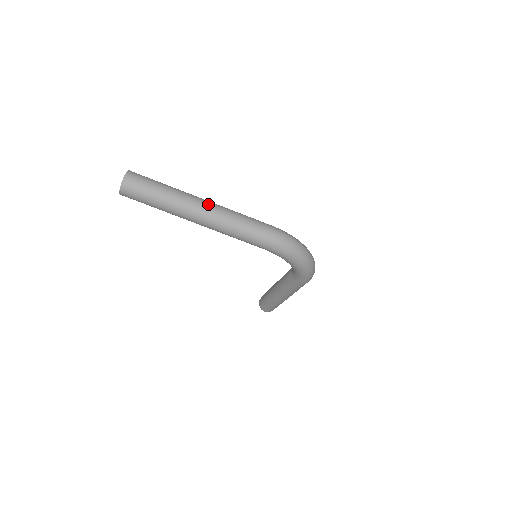
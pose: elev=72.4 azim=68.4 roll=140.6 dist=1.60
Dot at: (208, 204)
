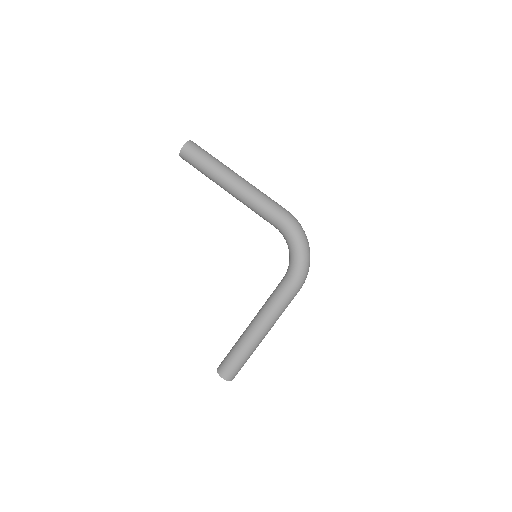
Dot at: occluded
